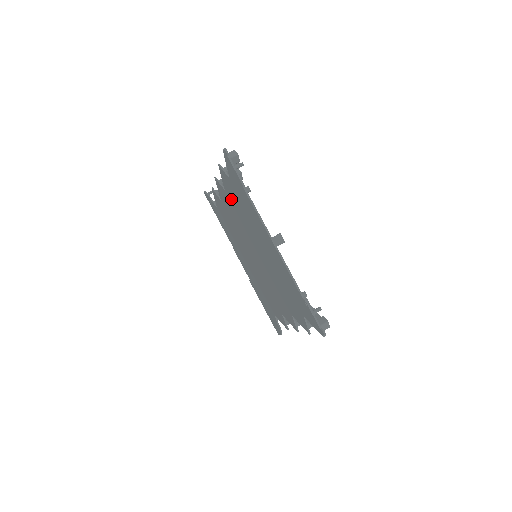
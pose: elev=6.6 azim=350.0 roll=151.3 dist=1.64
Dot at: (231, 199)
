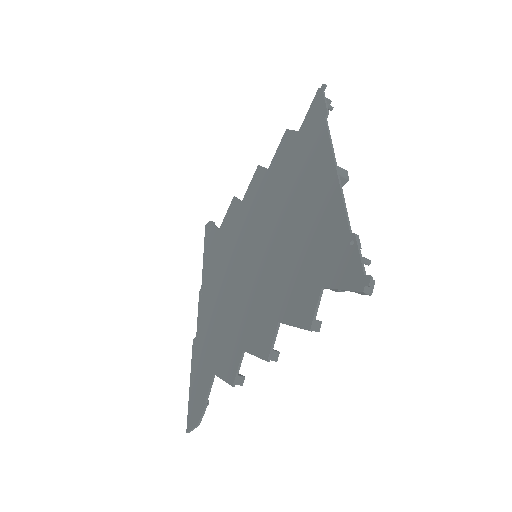
Dot at: (274, 172)
